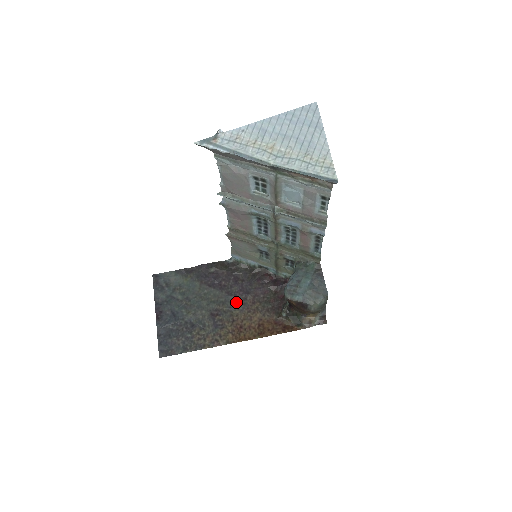
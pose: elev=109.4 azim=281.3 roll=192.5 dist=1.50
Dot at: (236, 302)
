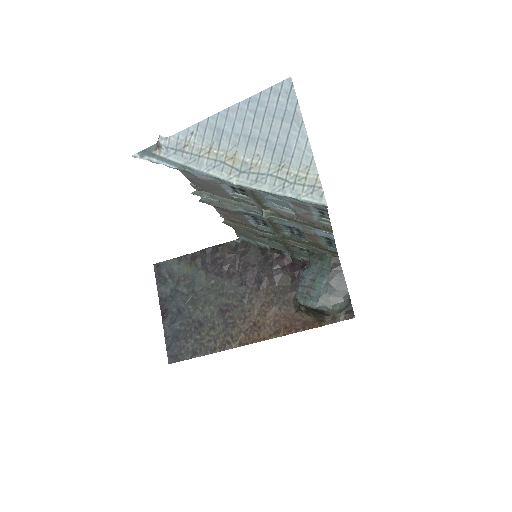
Dot at: (247, 294)
